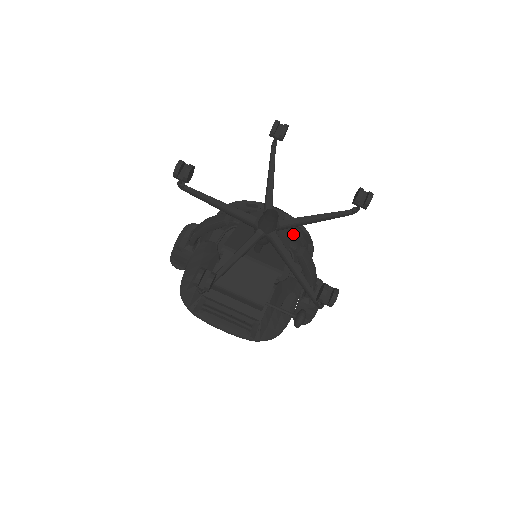
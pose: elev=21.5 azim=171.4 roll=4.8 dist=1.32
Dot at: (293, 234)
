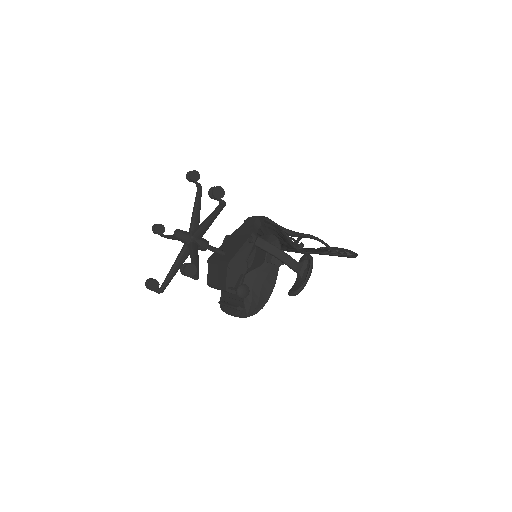
Dot at: (272, 229)
